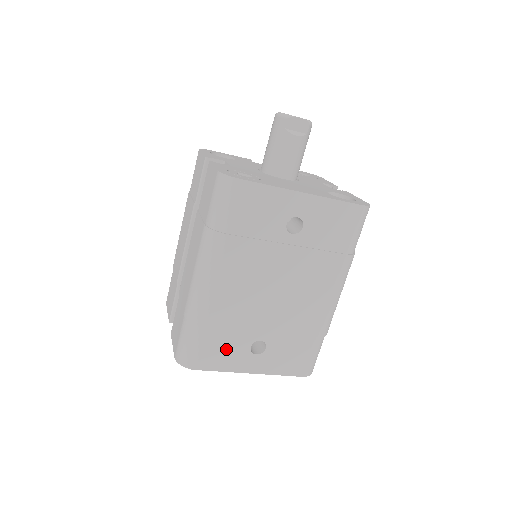
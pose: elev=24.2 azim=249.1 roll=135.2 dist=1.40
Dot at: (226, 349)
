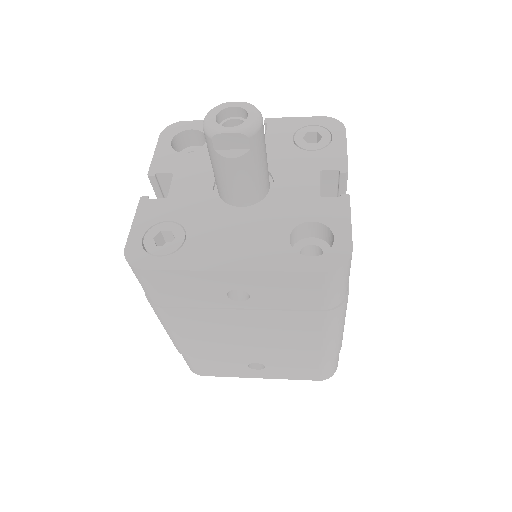
Dot at: (223, 367)
